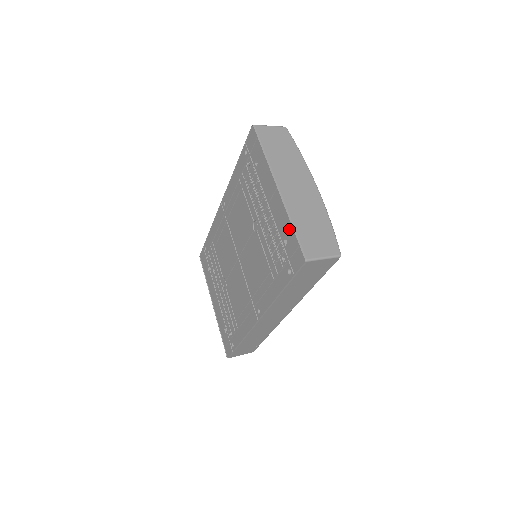
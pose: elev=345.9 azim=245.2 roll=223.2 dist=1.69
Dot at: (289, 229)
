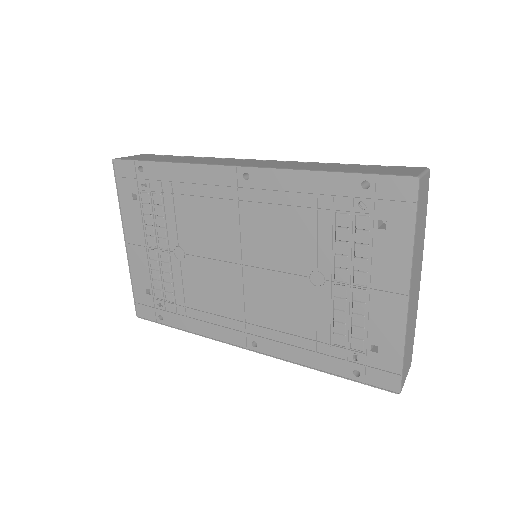
Dot at: (394, 348)
